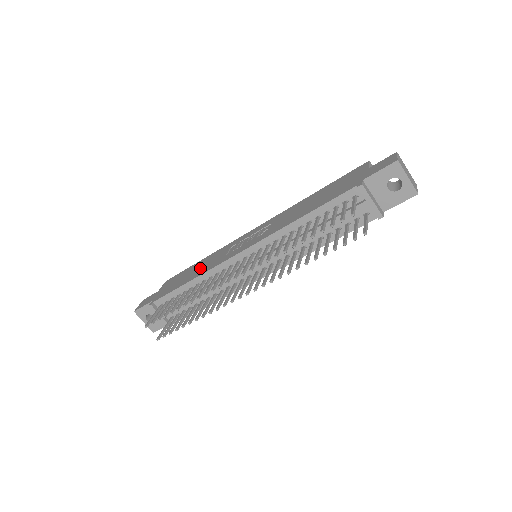
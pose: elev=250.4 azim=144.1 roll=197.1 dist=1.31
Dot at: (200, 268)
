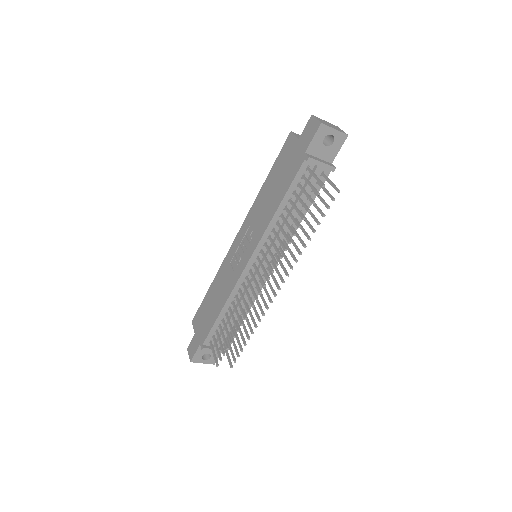
Dot at: (219, 295)
